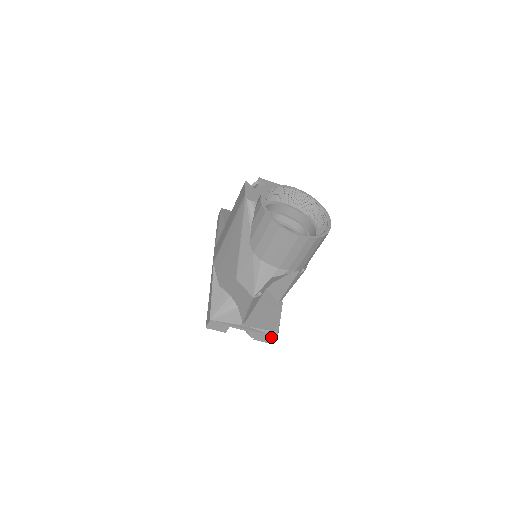
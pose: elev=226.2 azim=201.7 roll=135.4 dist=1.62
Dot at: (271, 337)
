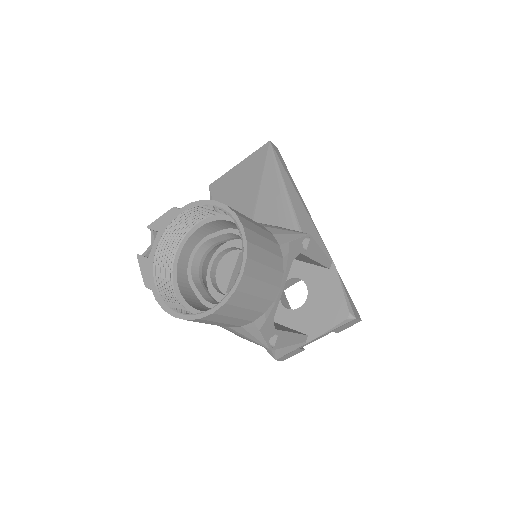
Dot at: (350, 322)
